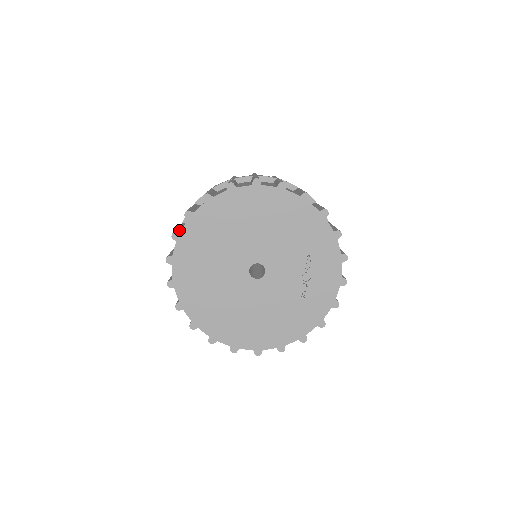
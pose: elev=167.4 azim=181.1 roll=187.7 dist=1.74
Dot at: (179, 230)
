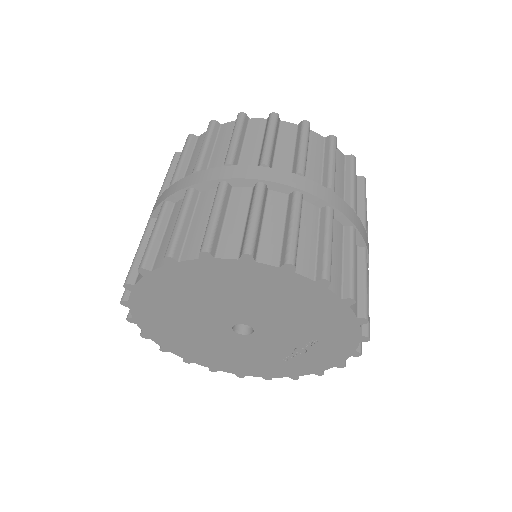
Dot at: (153, 255)
